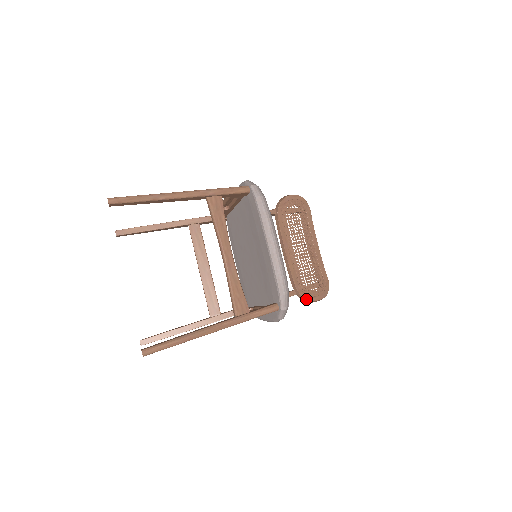
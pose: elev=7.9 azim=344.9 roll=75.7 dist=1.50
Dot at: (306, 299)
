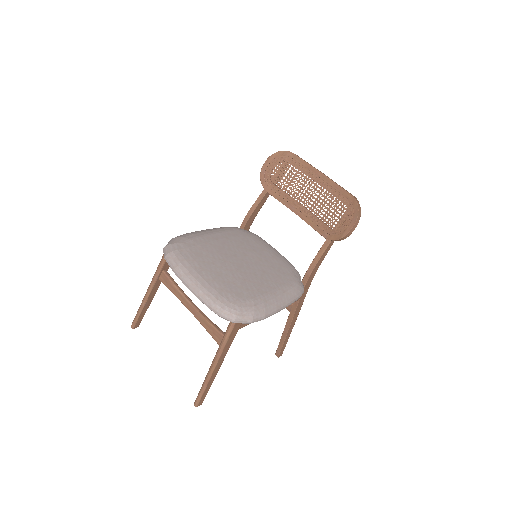
Dot at: (338, 240)
